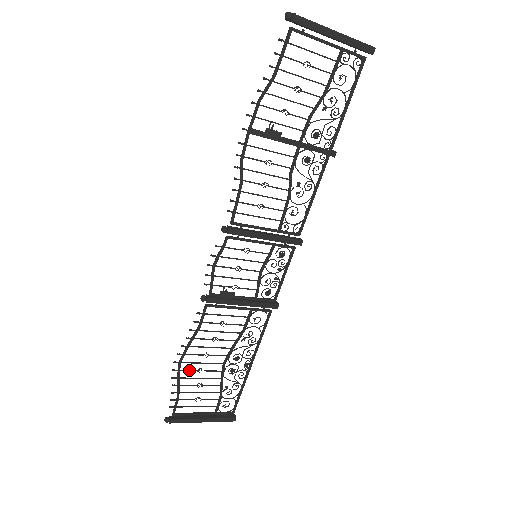
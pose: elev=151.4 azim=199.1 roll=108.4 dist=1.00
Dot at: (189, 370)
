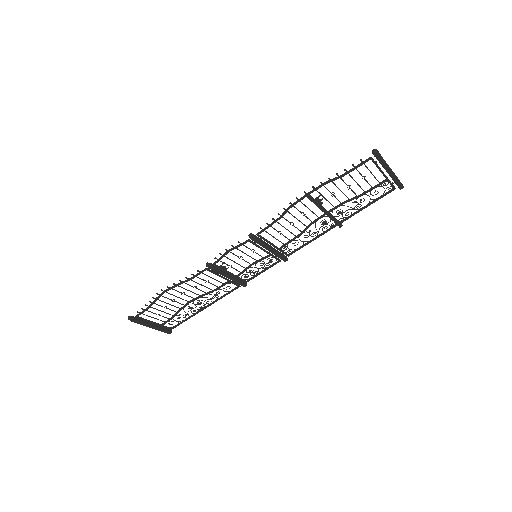
Dot at: (166, 297)
